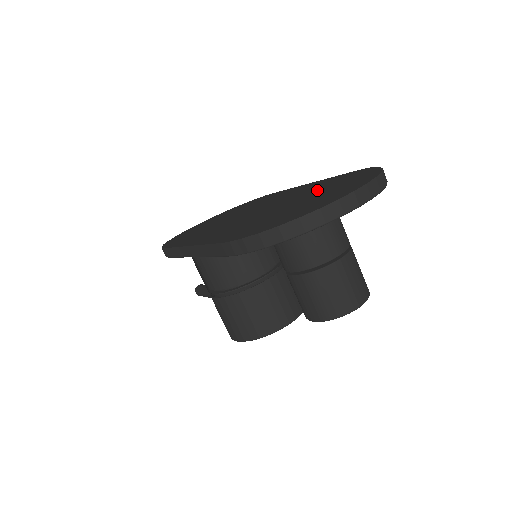
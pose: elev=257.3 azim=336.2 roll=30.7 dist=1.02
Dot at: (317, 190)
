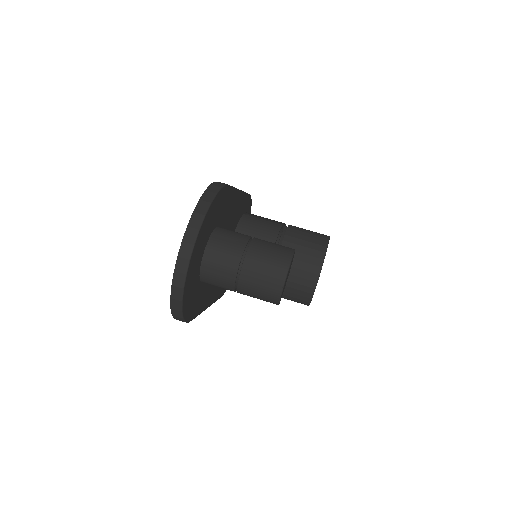
Dot at: occluded
